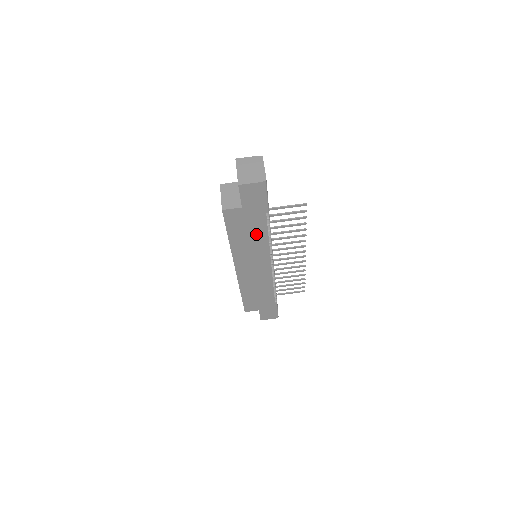
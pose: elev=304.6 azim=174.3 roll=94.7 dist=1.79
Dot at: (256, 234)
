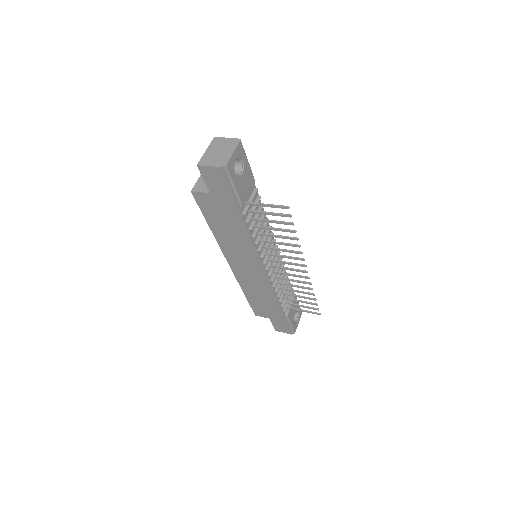
Dot at: (236, 229)
